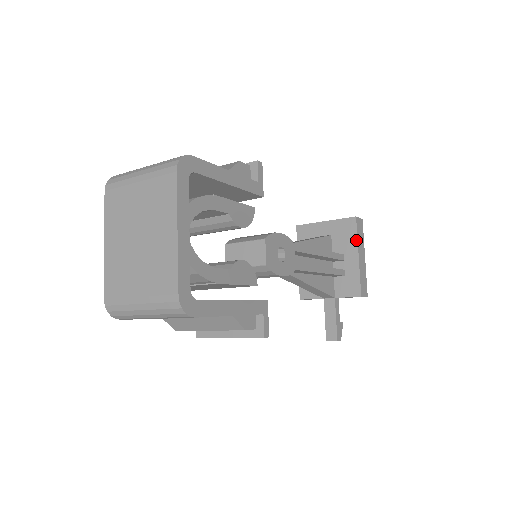
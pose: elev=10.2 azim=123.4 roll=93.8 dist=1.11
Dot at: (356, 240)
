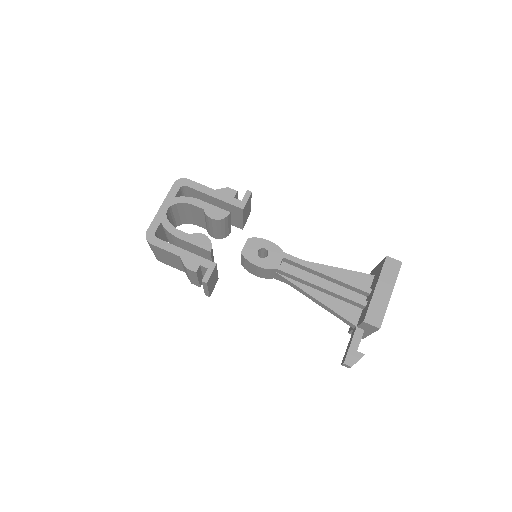
Dot at: (379, 275)
